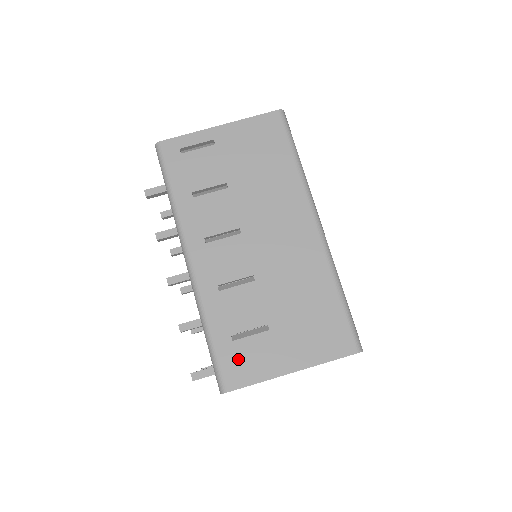
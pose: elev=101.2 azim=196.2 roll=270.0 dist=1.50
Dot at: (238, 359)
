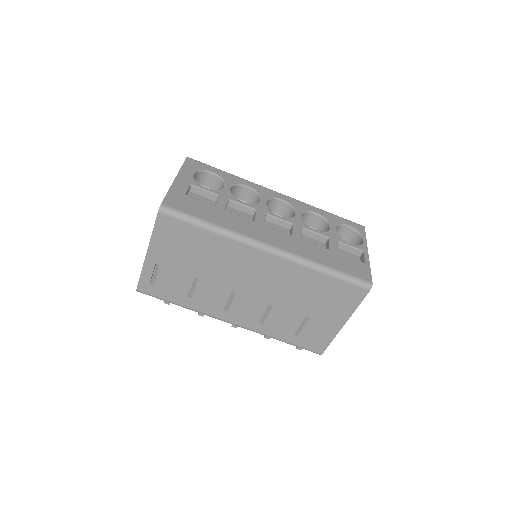
Dot at: (310, 340)
